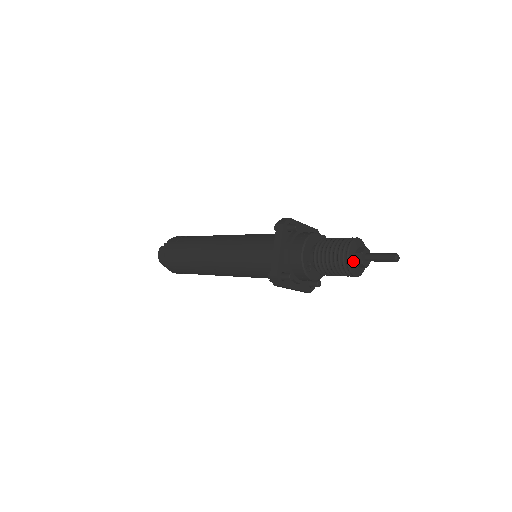
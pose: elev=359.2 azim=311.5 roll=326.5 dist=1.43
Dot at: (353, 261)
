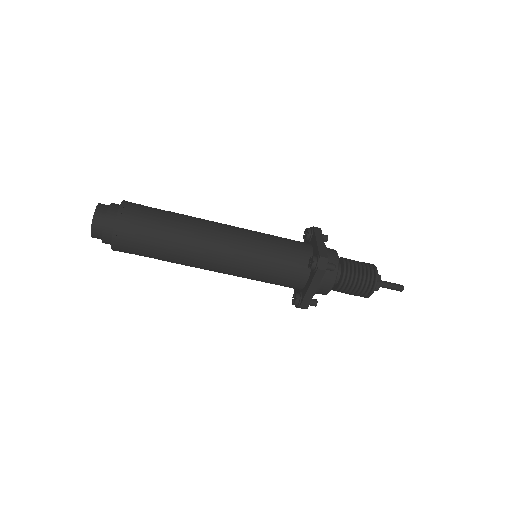
Dot at: occluded
